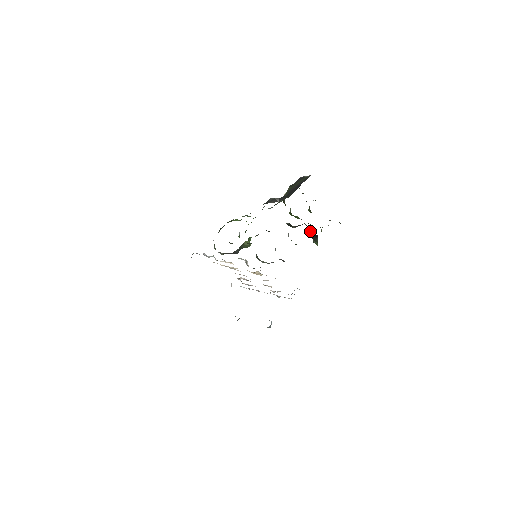
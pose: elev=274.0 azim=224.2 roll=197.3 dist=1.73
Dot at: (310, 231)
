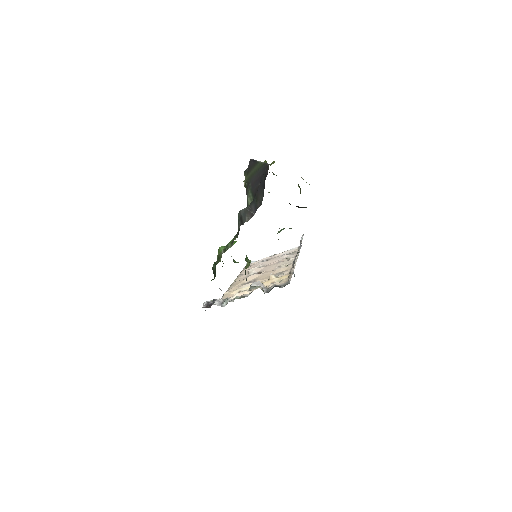
Dot at: occluded
